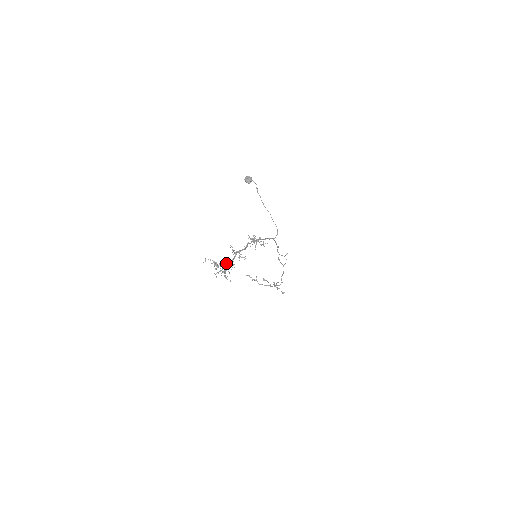
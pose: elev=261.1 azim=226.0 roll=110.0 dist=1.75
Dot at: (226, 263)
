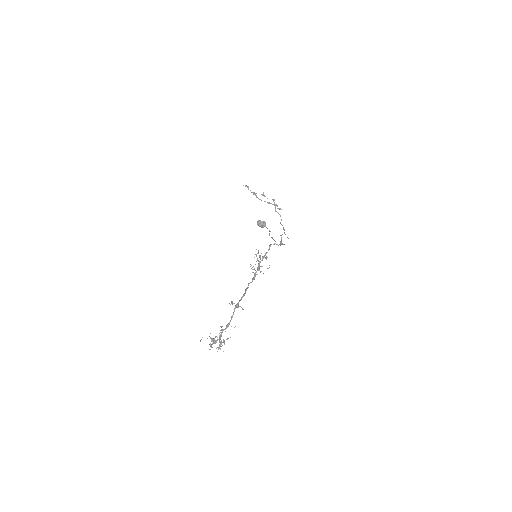
Dot at: (222, 331)
